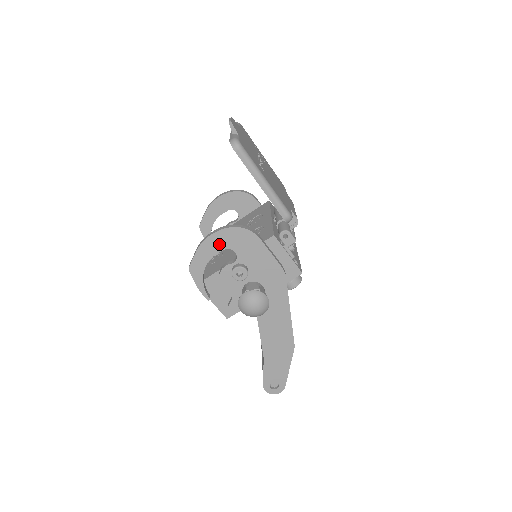
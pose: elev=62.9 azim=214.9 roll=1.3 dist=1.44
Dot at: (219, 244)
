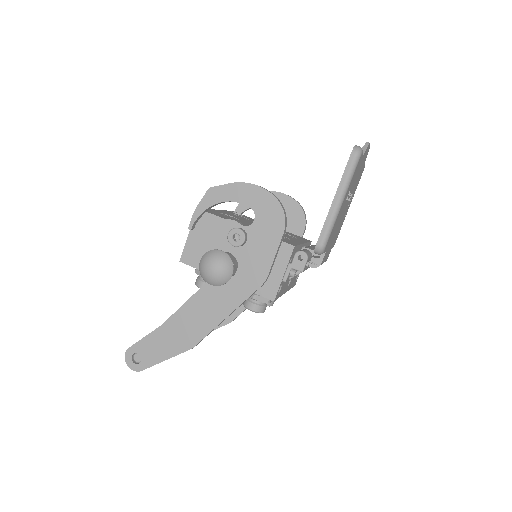
Dot at: (253, 199)
